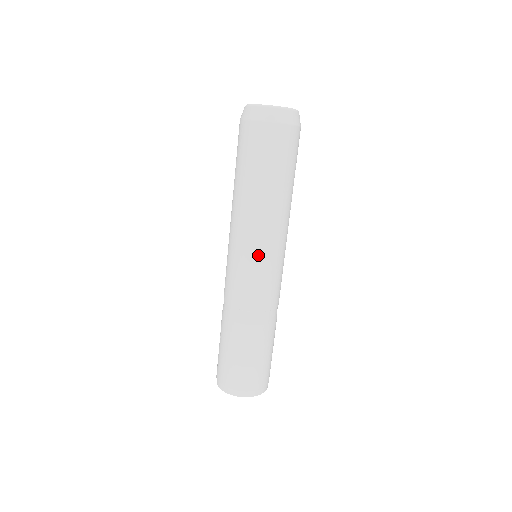
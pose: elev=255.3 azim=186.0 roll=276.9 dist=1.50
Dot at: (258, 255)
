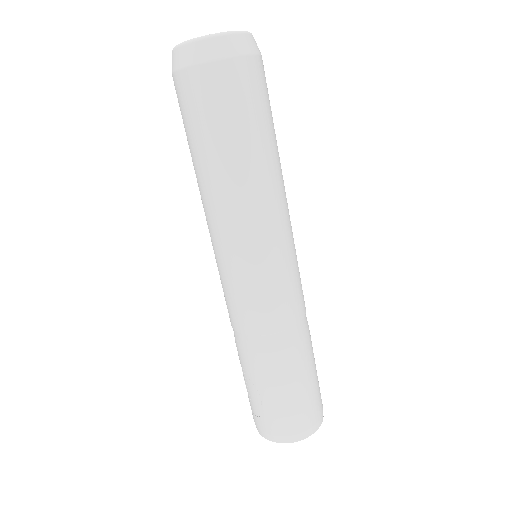
Dot at: (275, 252)
